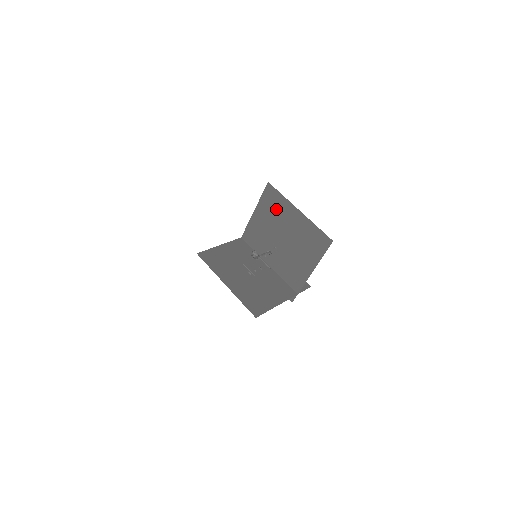
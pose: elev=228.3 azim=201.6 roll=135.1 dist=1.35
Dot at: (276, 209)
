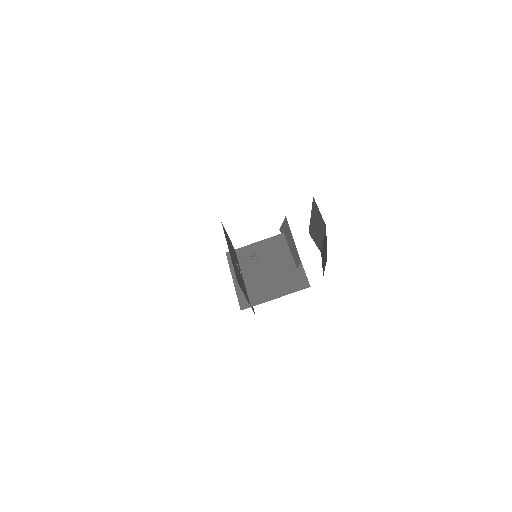
Dot at: (282, 248)
